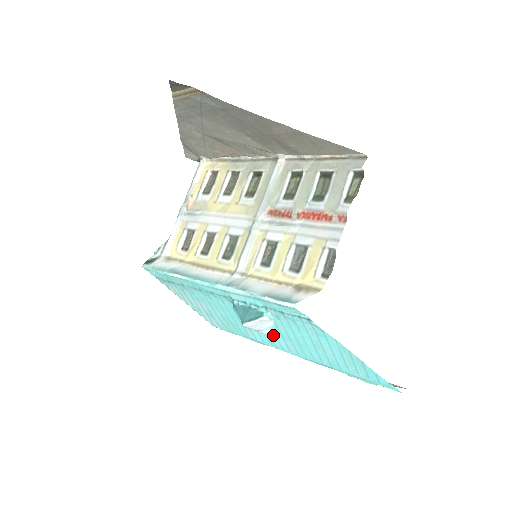
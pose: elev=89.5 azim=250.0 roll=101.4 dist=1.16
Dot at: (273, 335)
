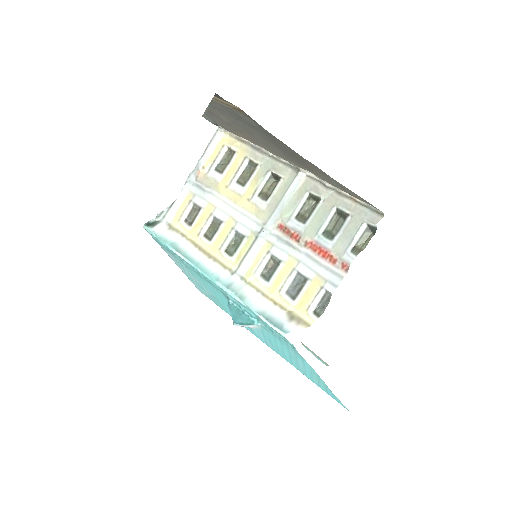
Dot at: (256, 331)
